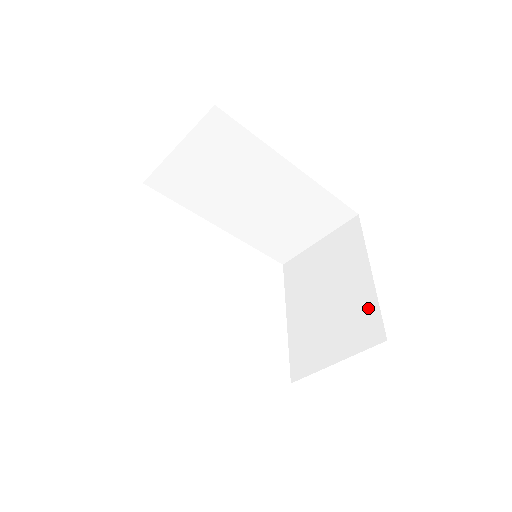
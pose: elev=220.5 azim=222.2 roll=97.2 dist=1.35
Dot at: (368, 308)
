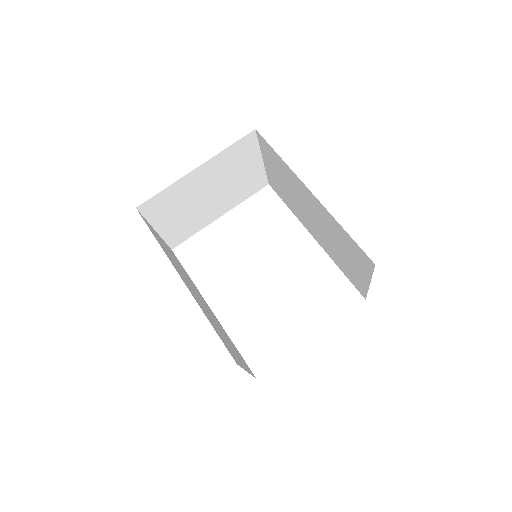
Dot at: occluded
